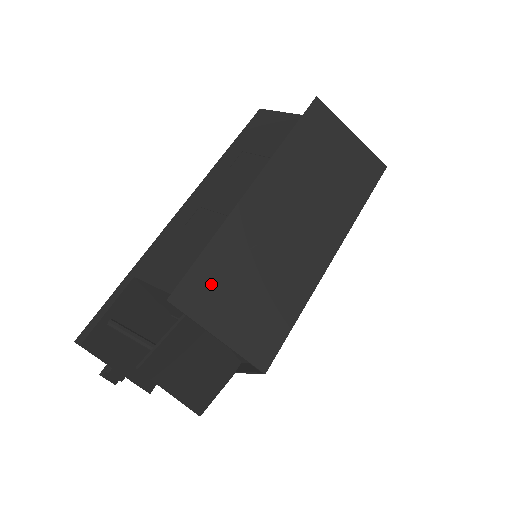
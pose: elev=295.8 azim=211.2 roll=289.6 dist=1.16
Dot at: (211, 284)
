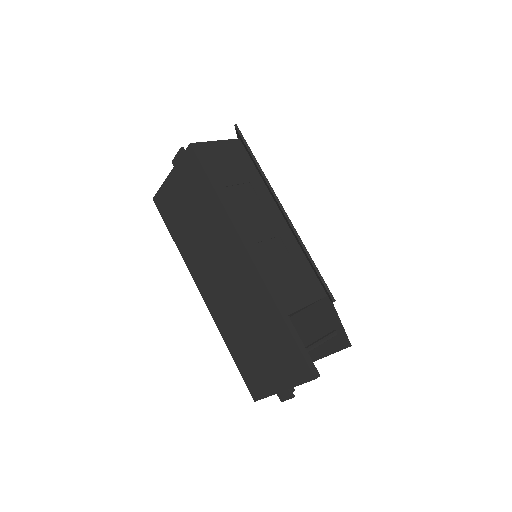
Dot at: occluded
